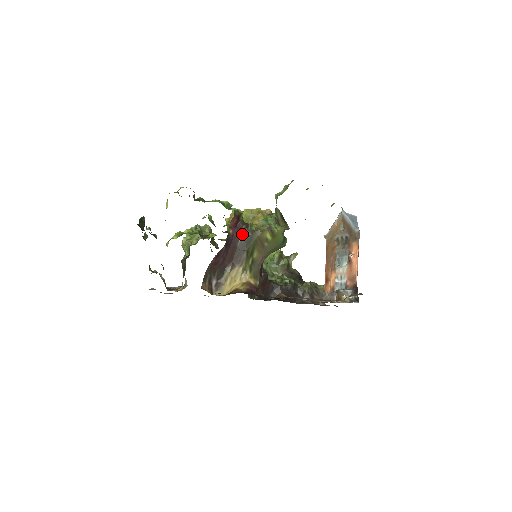
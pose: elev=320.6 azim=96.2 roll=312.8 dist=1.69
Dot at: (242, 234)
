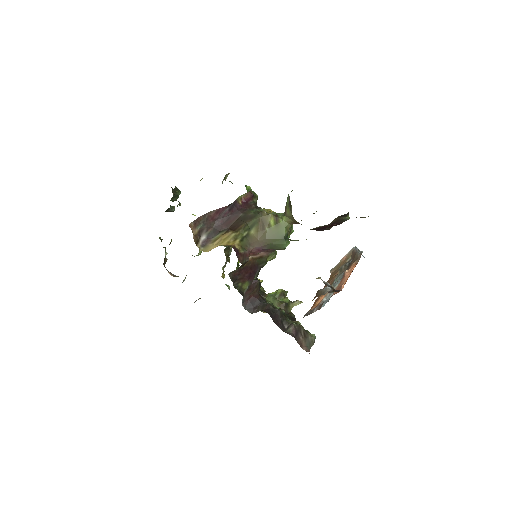
Dot at: (249, 210)
